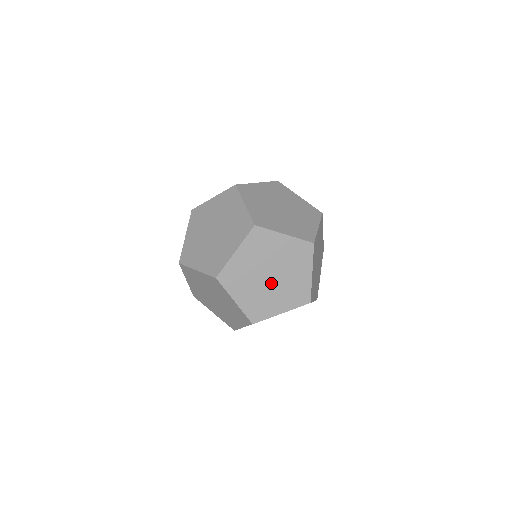
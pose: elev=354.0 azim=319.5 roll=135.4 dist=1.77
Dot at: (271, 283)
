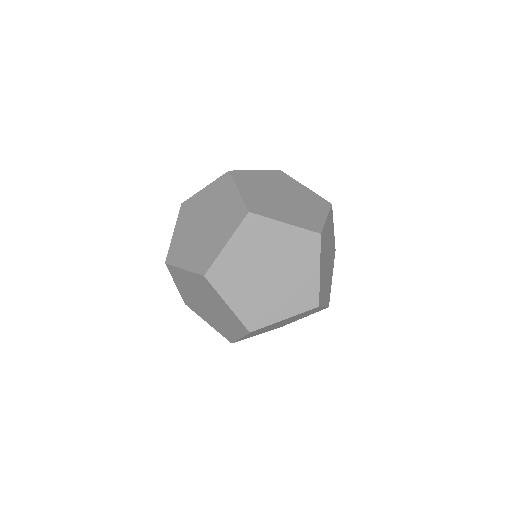
Dot at: (206, 307)
